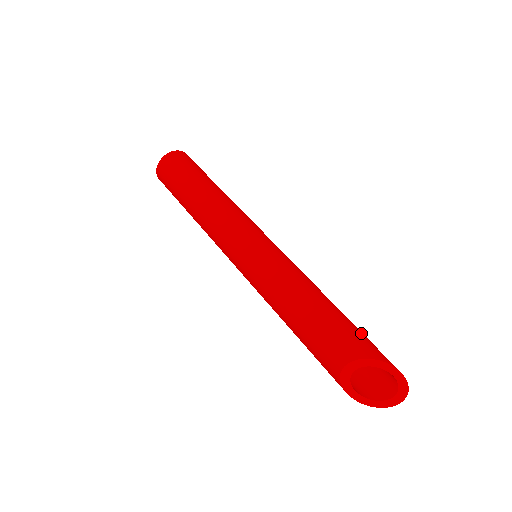
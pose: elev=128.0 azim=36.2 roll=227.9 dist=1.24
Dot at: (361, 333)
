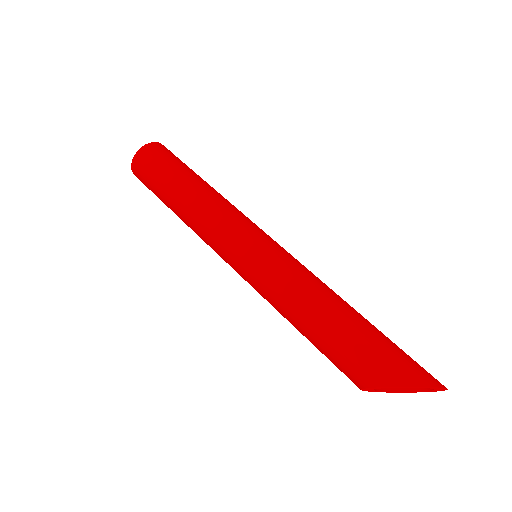
Dot at: (368, 350)
